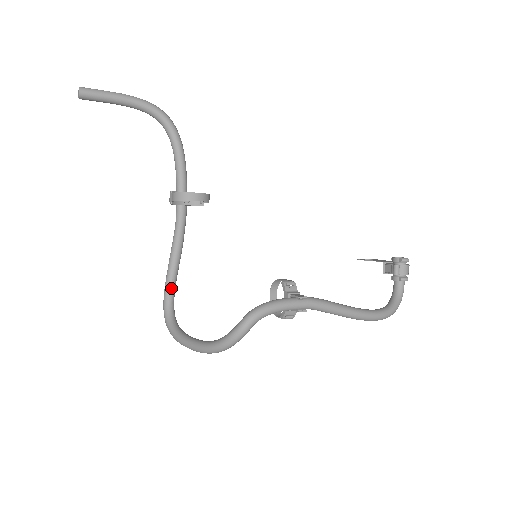
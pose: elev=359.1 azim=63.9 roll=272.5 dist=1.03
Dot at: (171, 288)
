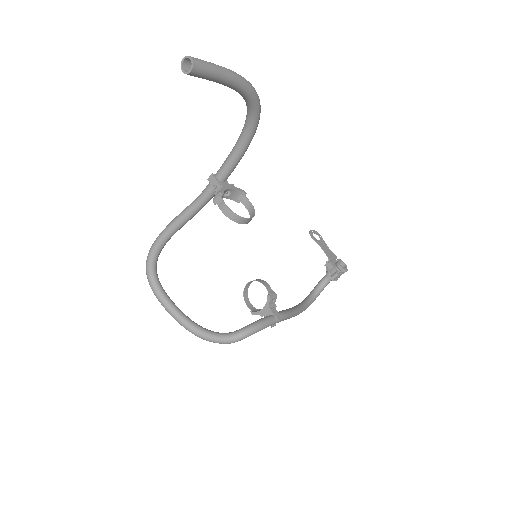
Dot at: (164, 245)
